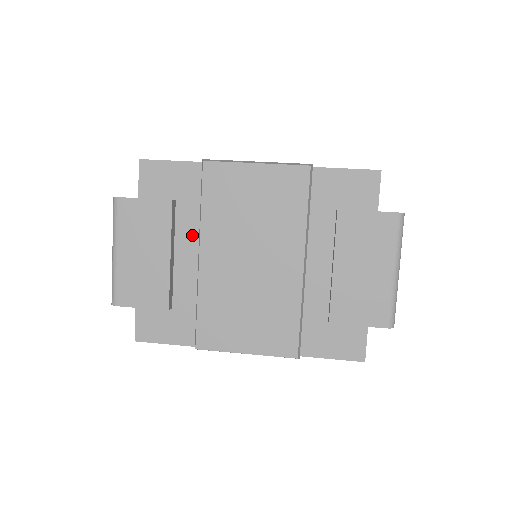
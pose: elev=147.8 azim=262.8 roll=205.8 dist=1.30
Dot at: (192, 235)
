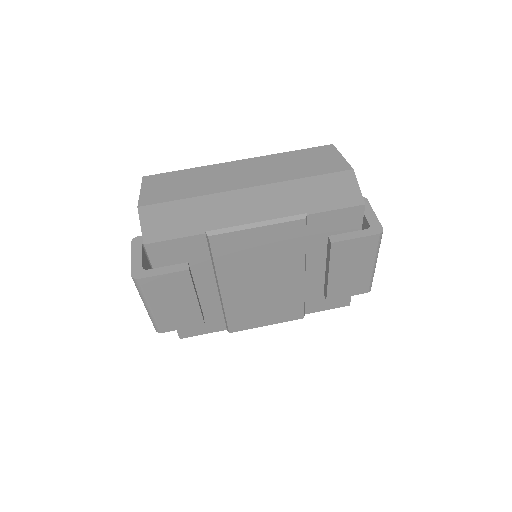
Dot at: (209, 278)
